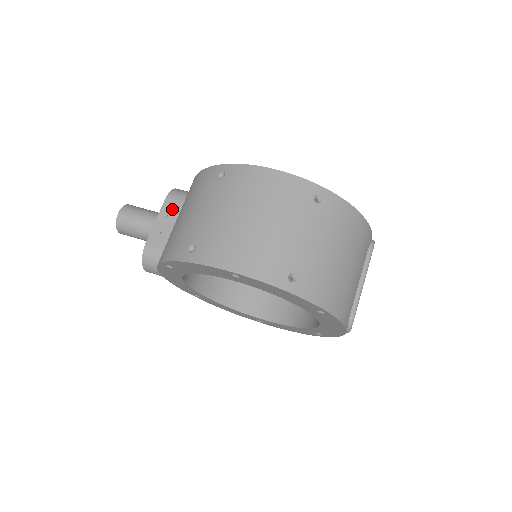
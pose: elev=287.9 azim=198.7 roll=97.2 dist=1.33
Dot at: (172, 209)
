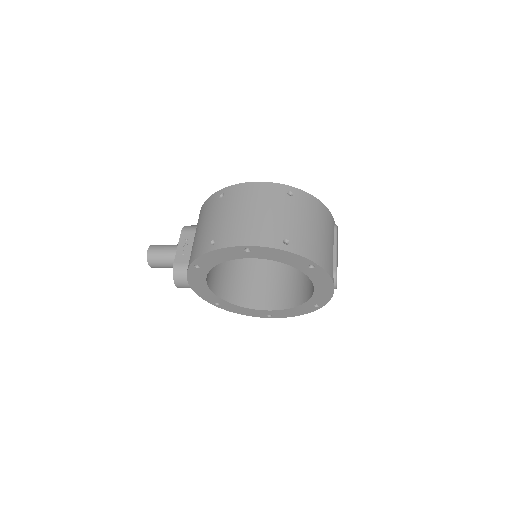
Dot at: (188, 237)
